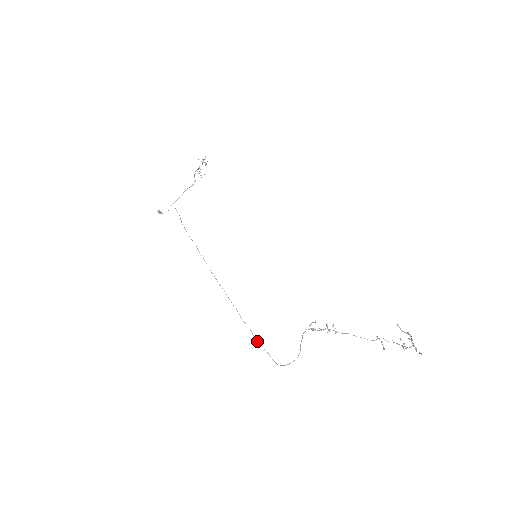
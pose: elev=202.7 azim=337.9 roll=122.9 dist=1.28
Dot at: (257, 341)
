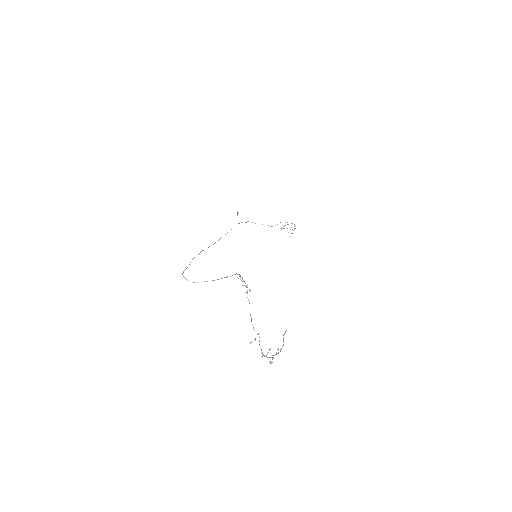
Dot at: occluded
